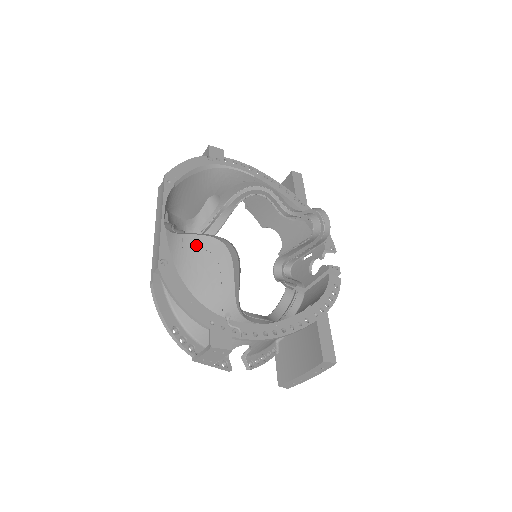
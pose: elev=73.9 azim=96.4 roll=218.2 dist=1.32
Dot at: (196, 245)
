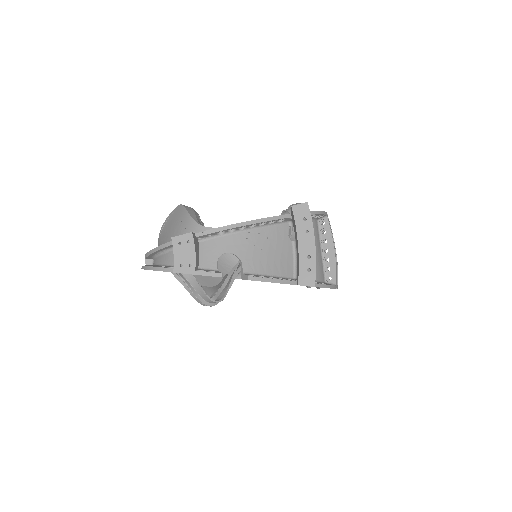
Dot at: (165, 227)
